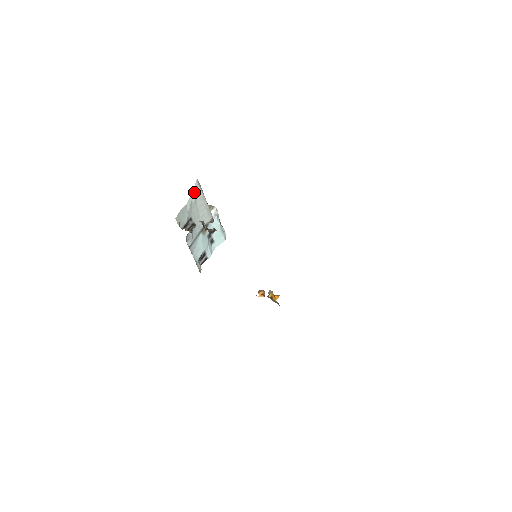
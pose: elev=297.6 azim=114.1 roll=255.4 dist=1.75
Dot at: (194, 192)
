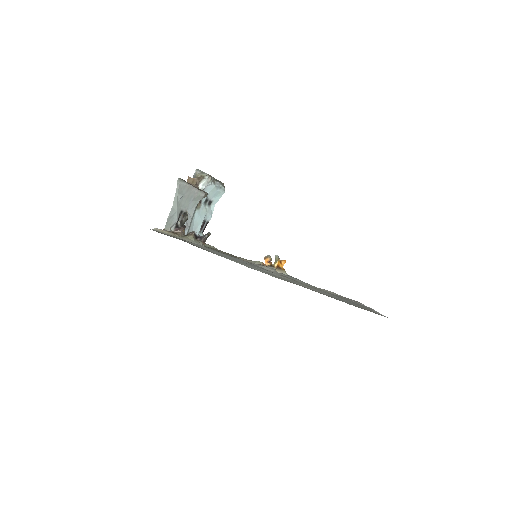
Dot at: (178, 191)
